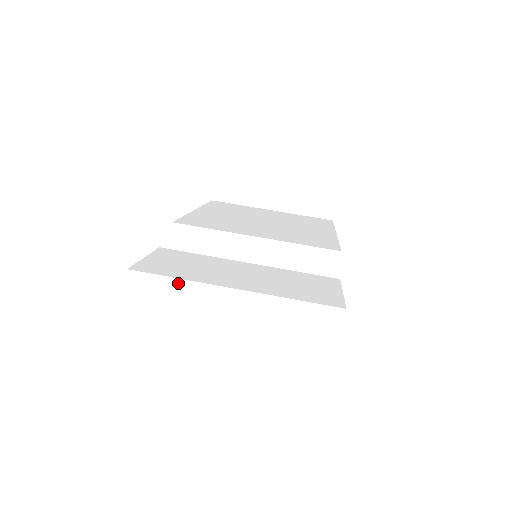
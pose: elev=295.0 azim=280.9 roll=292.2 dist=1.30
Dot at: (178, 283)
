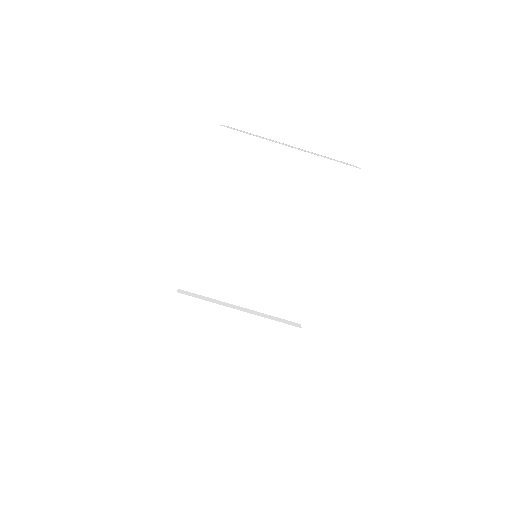
Dot at: (193, 350)
